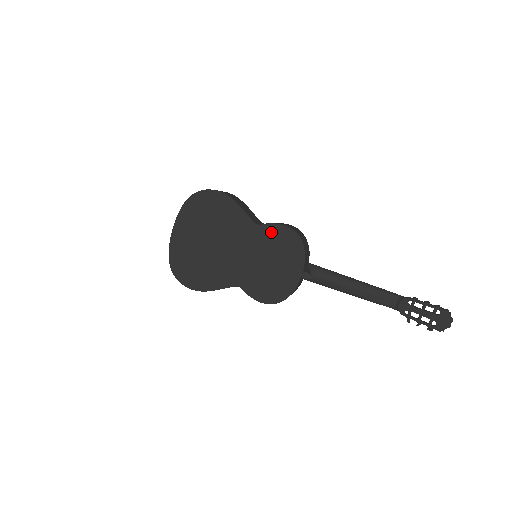
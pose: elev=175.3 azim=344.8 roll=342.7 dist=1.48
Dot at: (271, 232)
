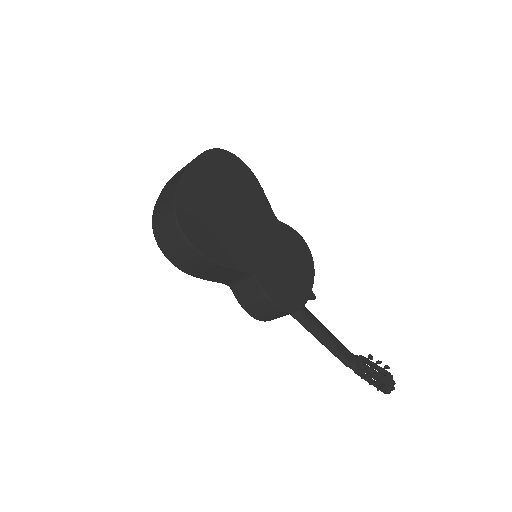
Dot at: (289, 234)
